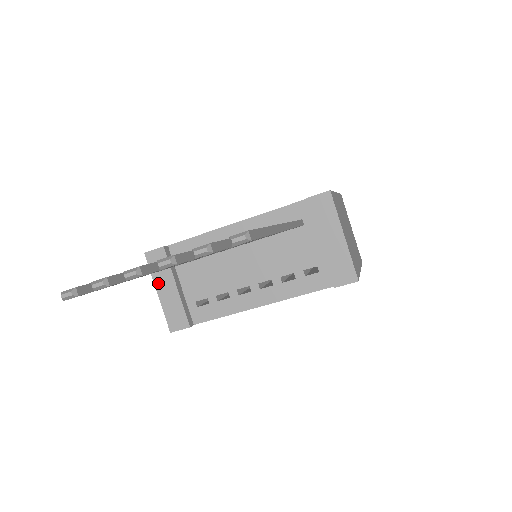
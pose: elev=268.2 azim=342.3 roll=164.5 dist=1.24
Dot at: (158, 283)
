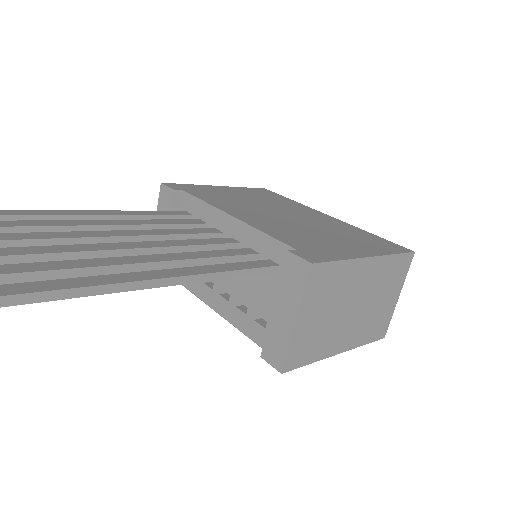
Dot at: occluded
